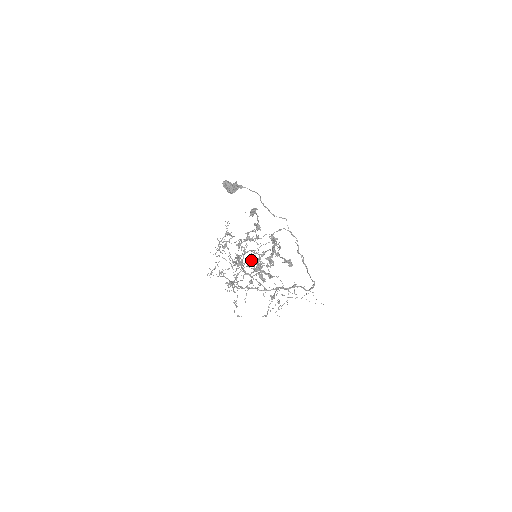
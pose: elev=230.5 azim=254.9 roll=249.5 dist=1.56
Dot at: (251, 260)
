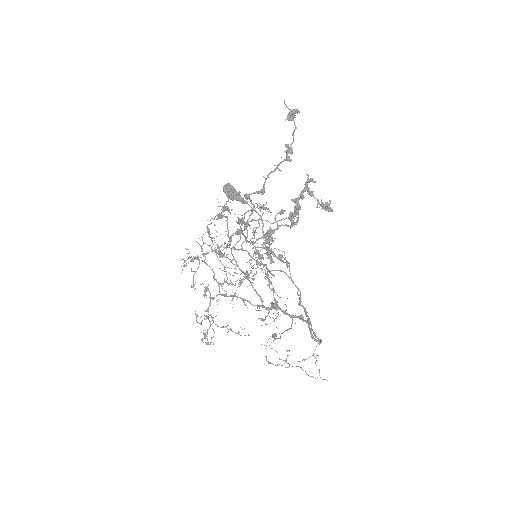
Dot at: (241, 279)
